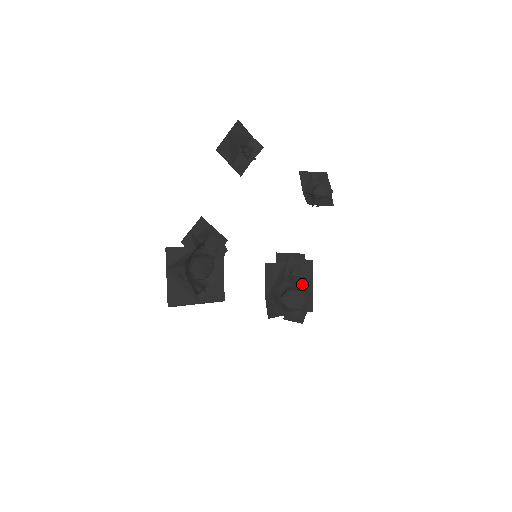
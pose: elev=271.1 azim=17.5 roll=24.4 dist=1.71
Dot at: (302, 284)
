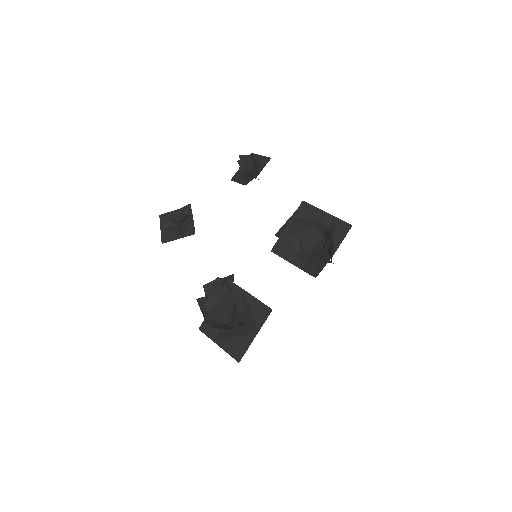
Dot at: (299, 224)
